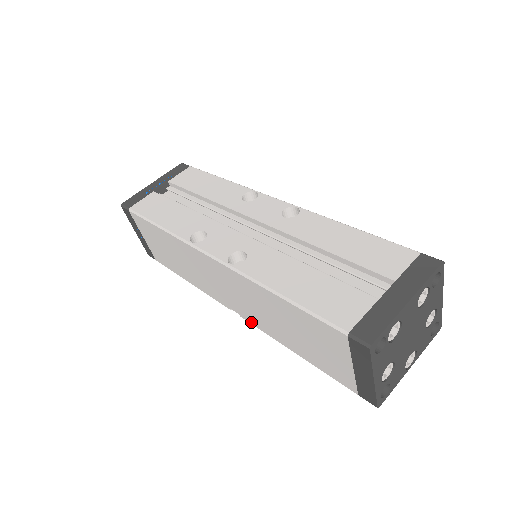
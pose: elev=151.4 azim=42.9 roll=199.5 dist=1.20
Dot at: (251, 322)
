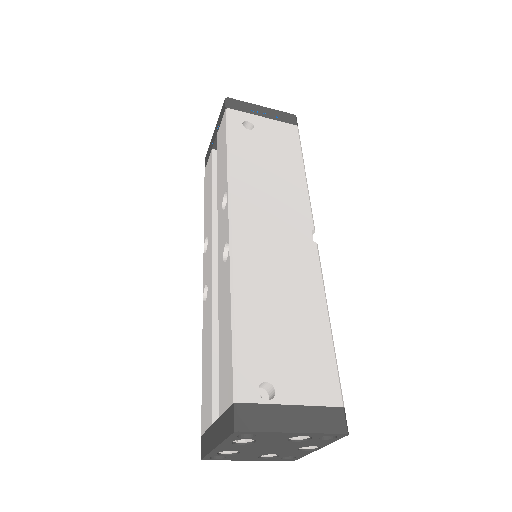
Dot at: occluded
